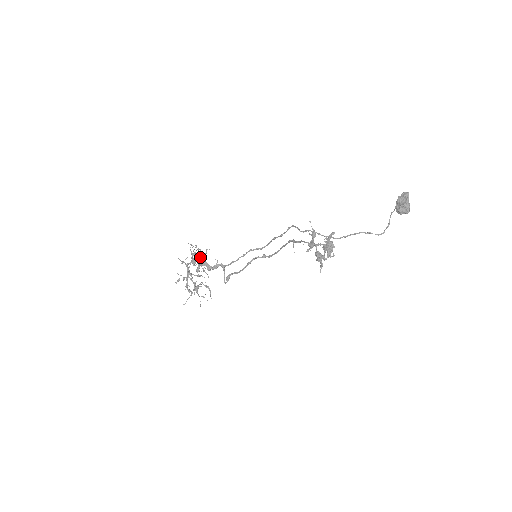
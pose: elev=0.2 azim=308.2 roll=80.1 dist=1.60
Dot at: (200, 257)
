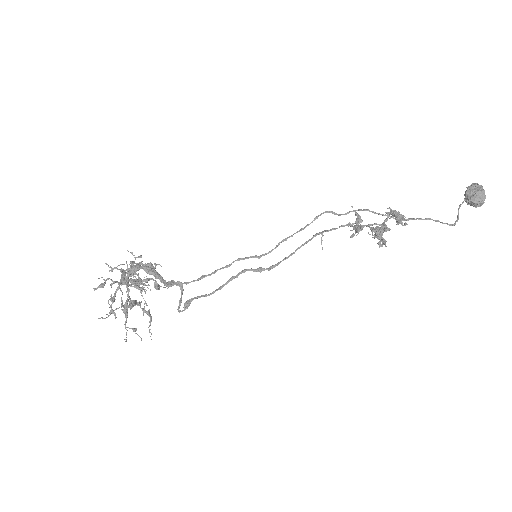
Dot at: occluded
